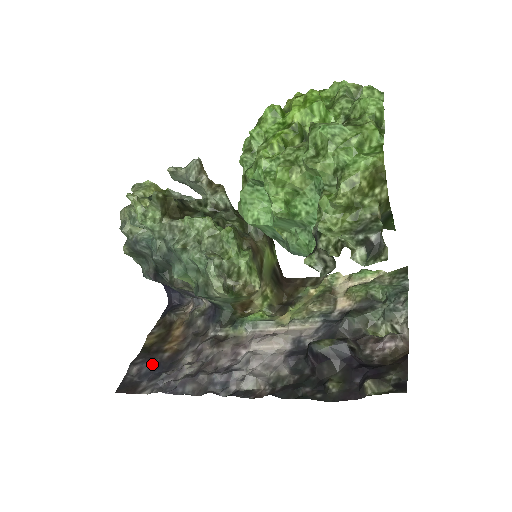
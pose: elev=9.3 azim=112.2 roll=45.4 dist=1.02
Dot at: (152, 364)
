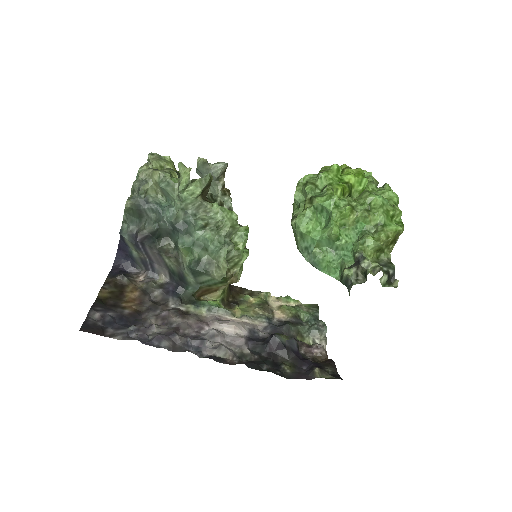
Dot at: (114, 315)
